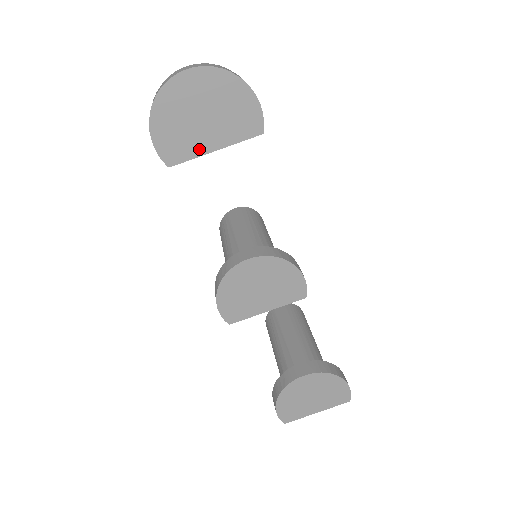
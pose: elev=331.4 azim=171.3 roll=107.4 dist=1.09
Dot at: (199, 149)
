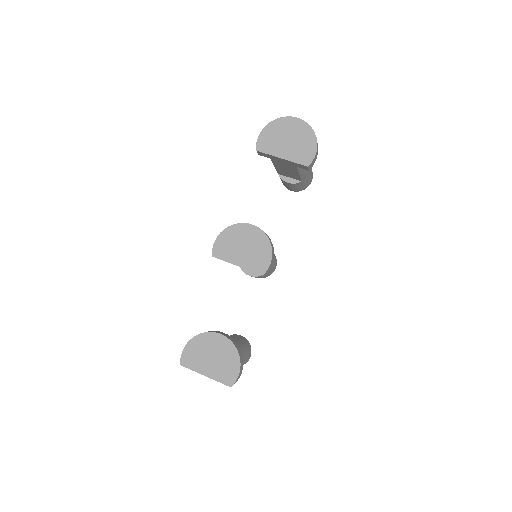
Dot at: (275, 152)
